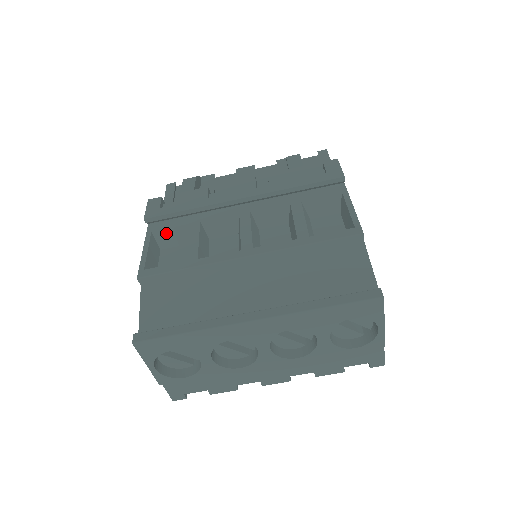
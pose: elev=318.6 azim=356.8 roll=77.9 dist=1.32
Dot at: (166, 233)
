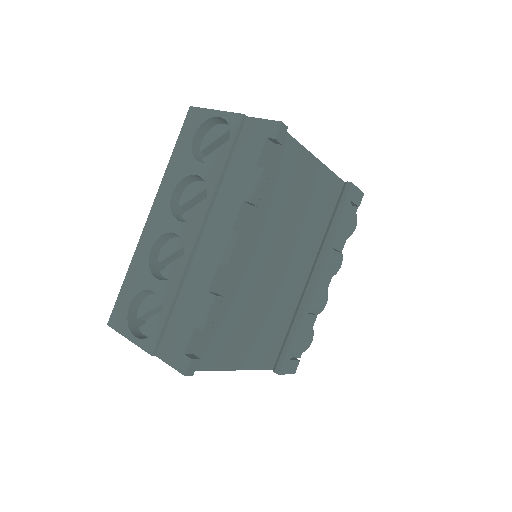
Dot at: occluded
